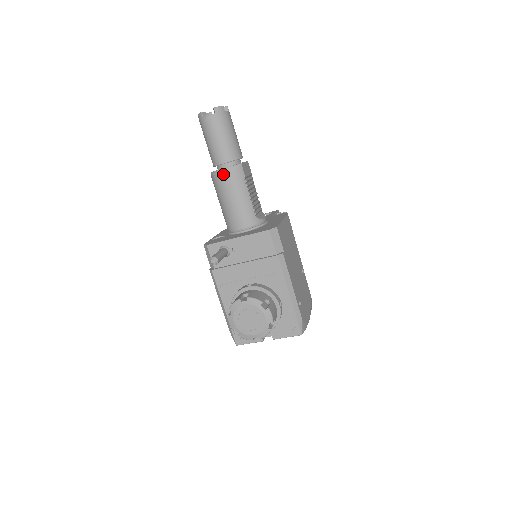
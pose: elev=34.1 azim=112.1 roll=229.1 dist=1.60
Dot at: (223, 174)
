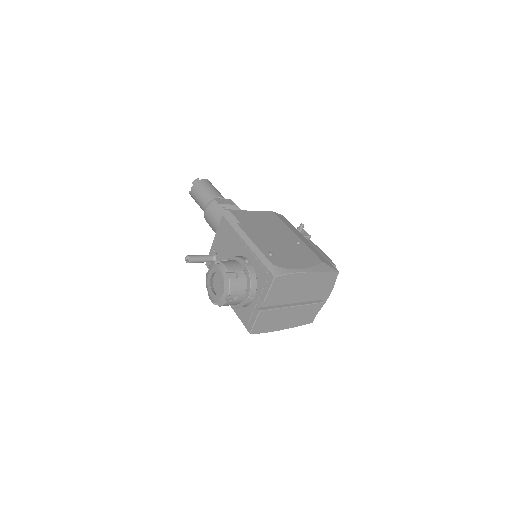
Dot at: (205, 213)
